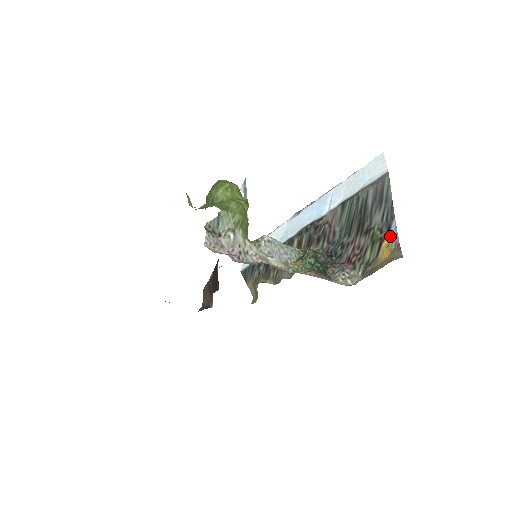
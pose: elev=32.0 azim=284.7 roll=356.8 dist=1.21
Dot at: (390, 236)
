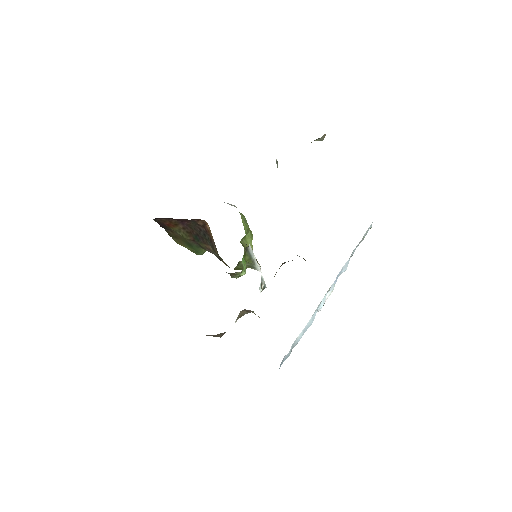
Dot at: occluded
